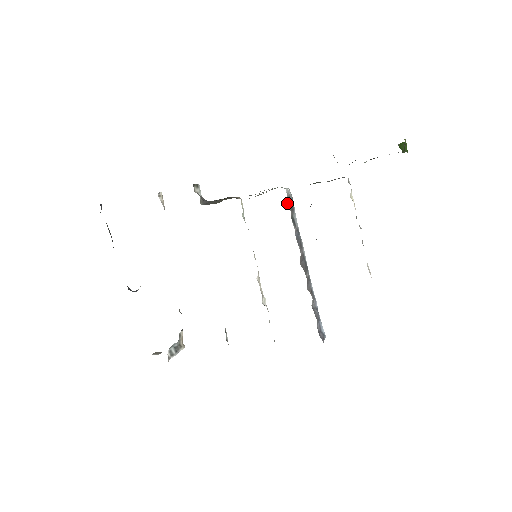
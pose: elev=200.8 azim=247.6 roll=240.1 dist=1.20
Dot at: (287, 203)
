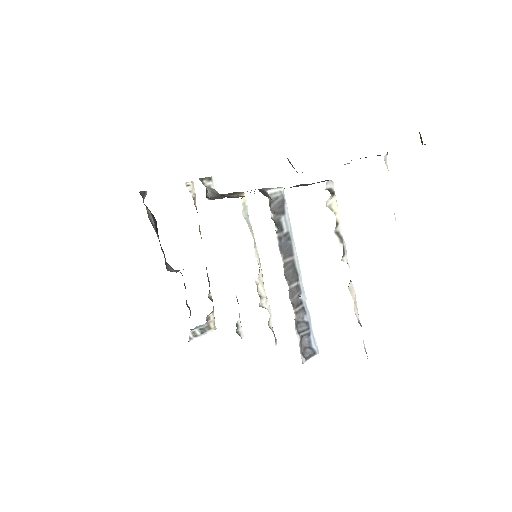
Dot at: (272, 206)
